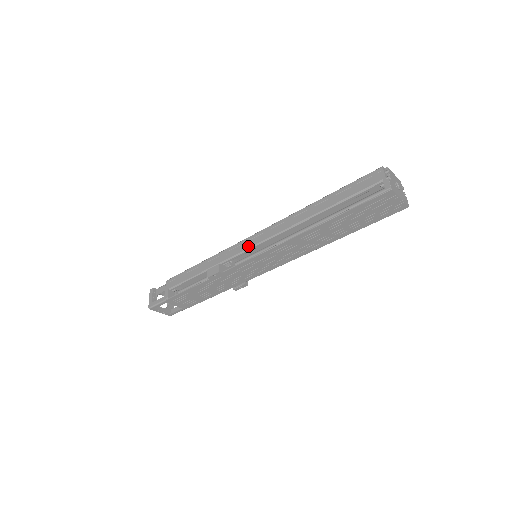
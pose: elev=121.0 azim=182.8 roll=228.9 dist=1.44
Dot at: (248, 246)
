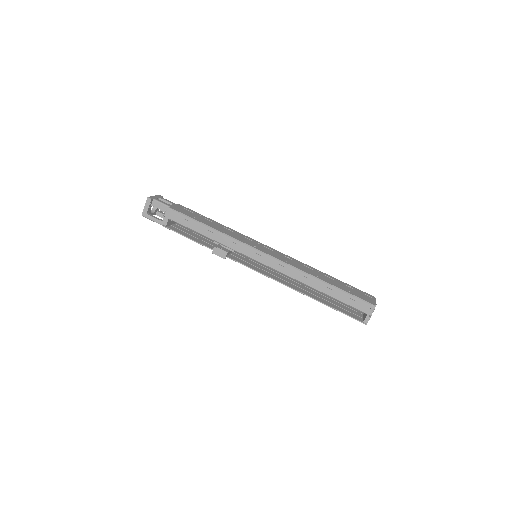
Dot at: (257, 259)
